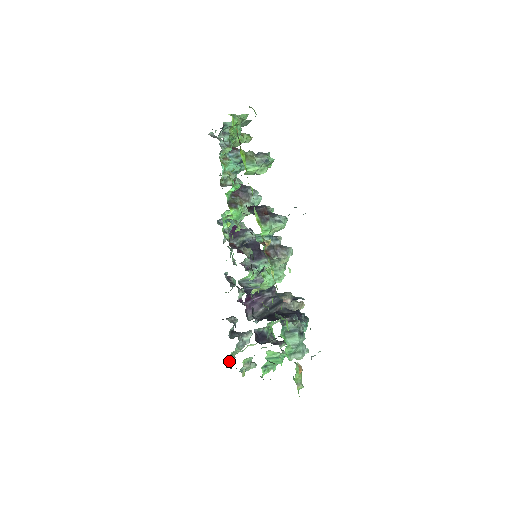
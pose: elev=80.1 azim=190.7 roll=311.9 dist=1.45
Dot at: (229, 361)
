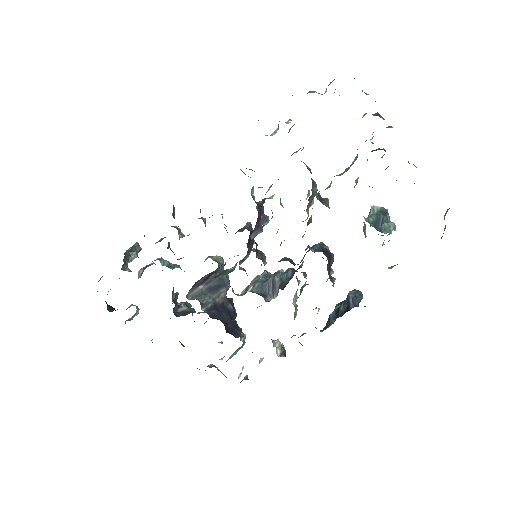
Dot at: occluded
